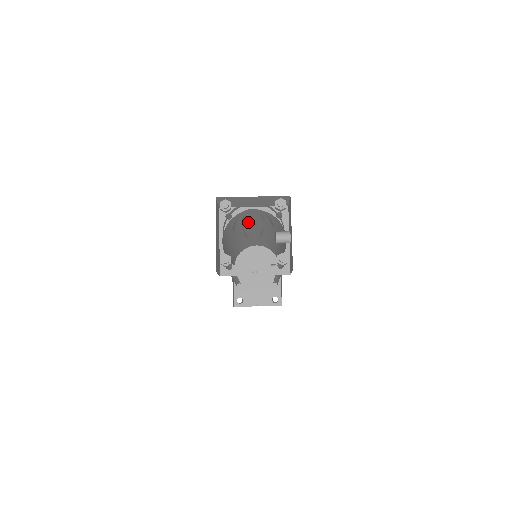
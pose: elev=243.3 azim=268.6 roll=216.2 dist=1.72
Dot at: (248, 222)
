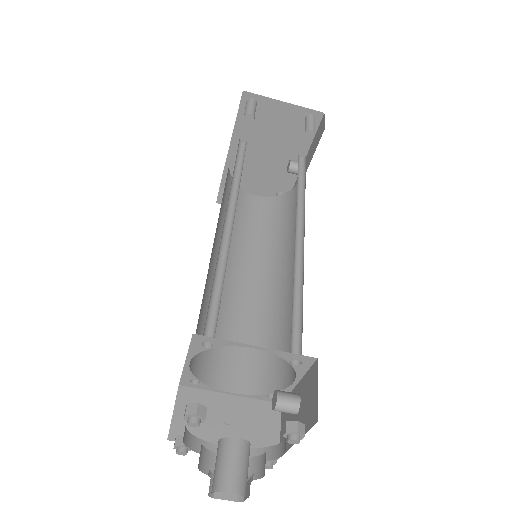
Dot at: occluded
